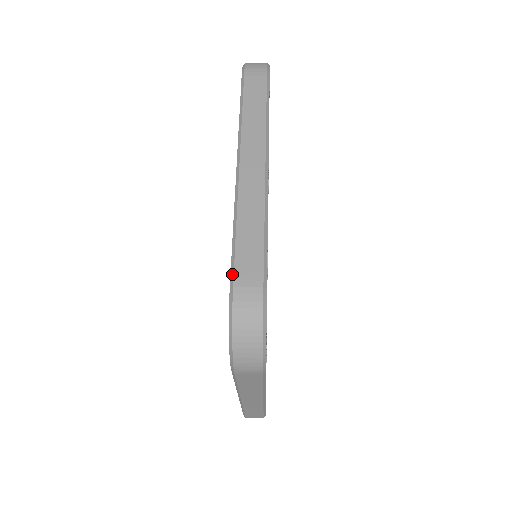
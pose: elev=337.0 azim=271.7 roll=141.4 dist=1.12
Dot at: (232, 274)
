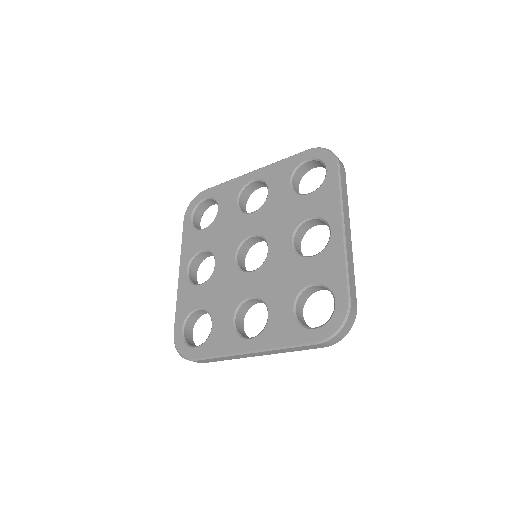
Dot at: (349, 295)
